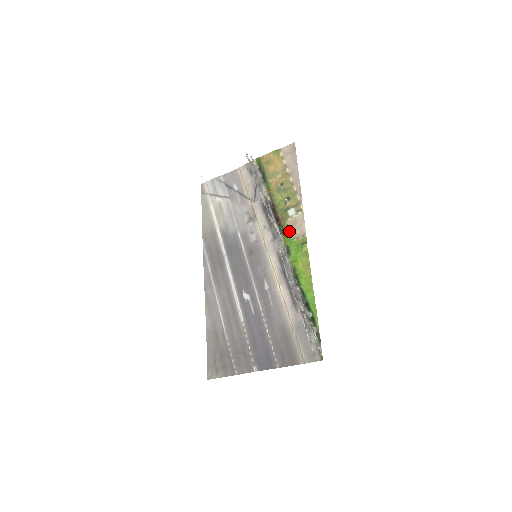
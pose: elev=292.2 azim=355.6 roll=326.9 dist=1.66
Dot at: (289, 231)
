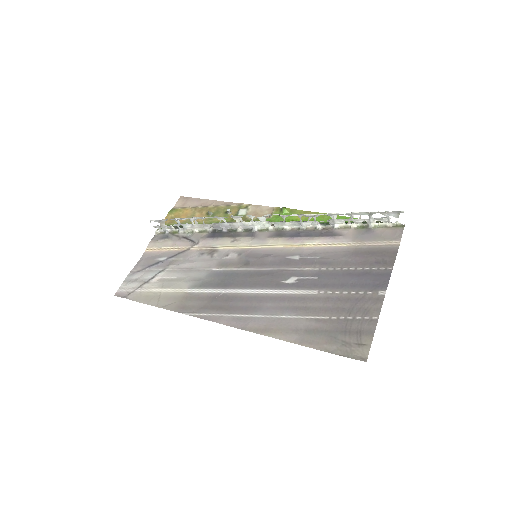
Dot at: occluded
